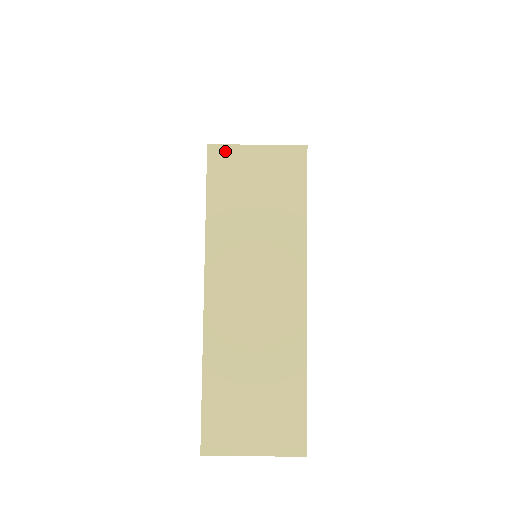
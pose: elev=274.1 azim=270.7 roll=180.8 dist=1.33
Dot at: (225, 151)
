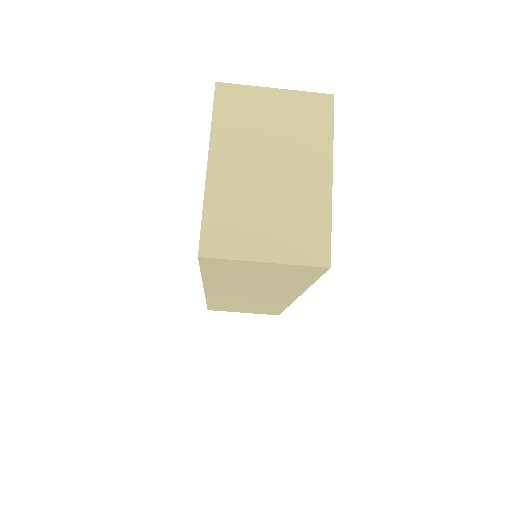
Dot at: (222, 261)
